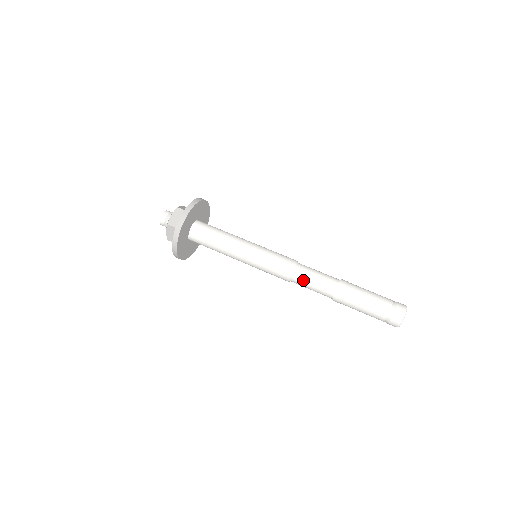
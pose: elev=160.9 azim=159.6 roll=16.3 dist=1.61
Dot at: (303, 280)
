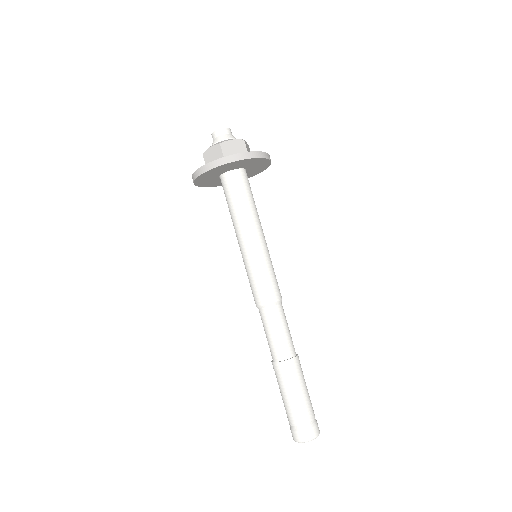
Dot at: (270, 321)
